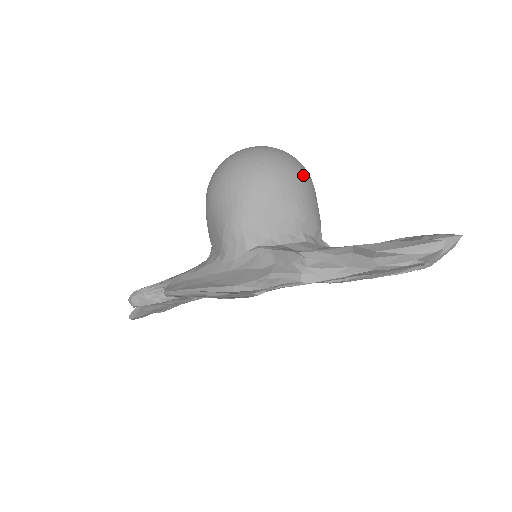
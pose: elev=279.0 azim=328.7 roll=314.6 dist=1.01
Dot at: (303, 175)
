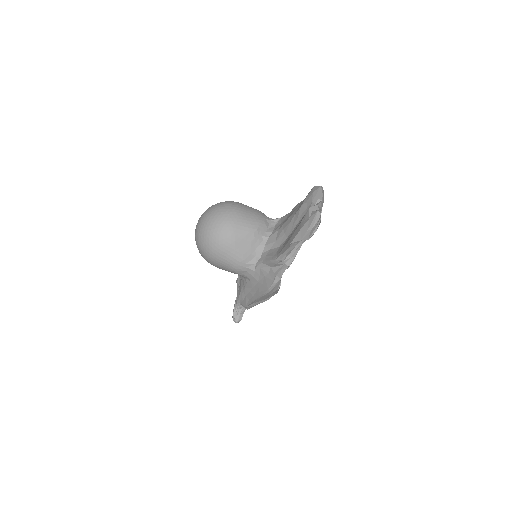
Dot at: (233, 215)
